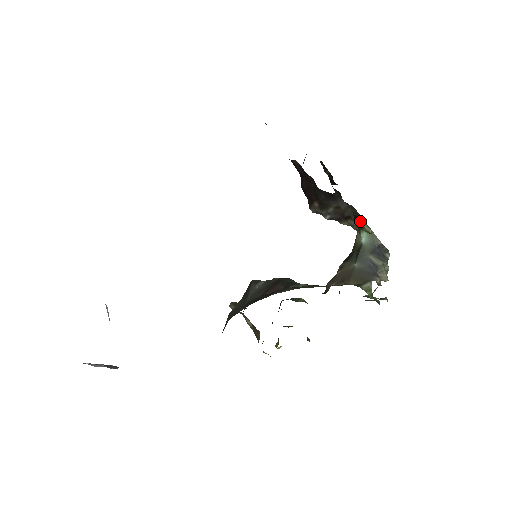
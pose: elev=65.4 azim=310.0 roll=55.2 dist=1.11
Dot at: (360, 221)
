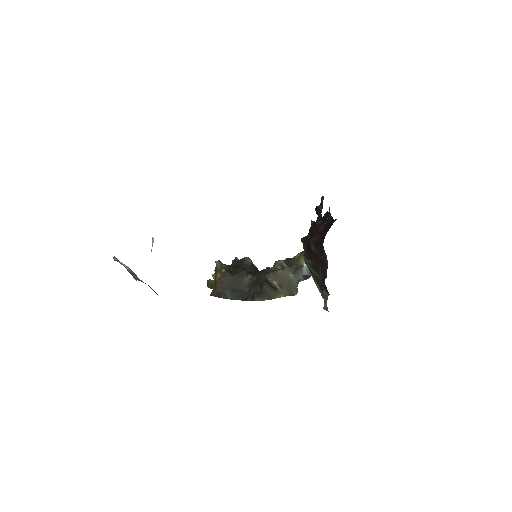
Dot at: occluded
